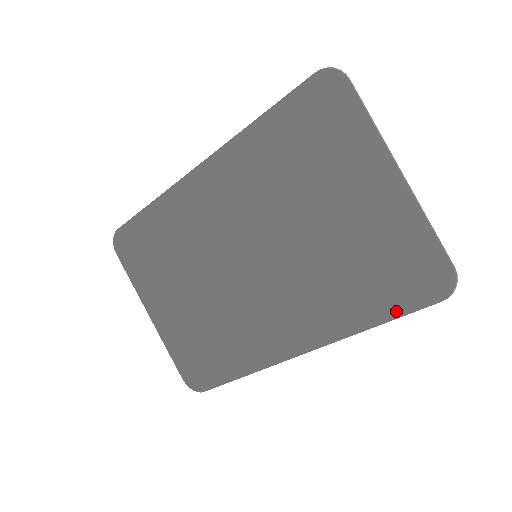
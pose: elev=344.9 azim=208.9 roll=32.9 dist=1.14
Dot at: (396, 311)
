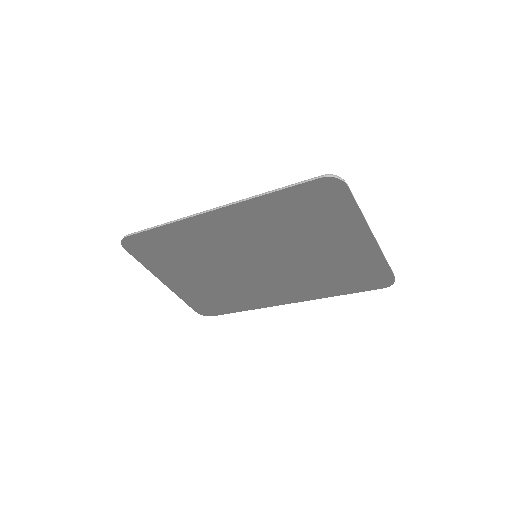
Dot at: (354, 287)
